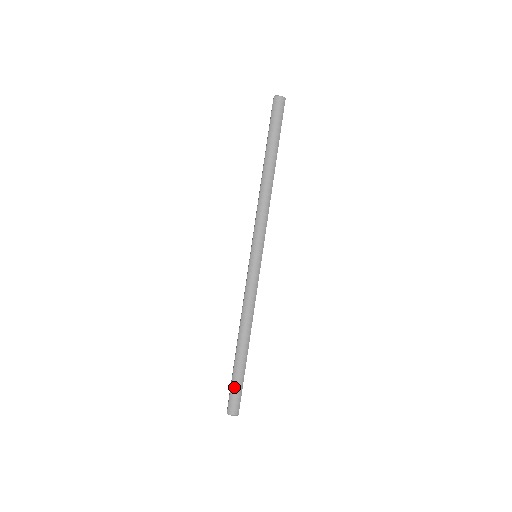
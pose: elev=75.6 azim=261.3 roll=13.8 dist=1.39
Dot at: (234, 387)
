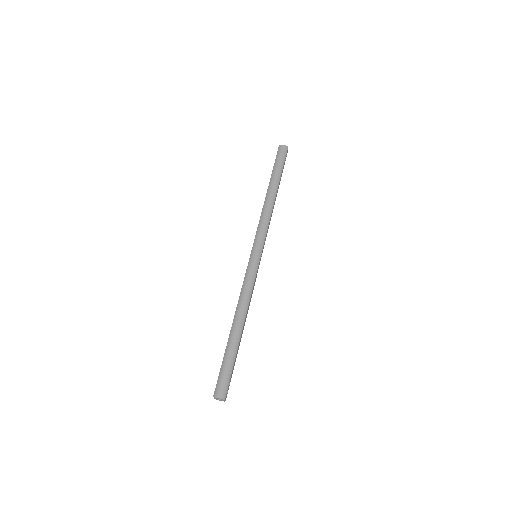
Dot at: (224, 368)
